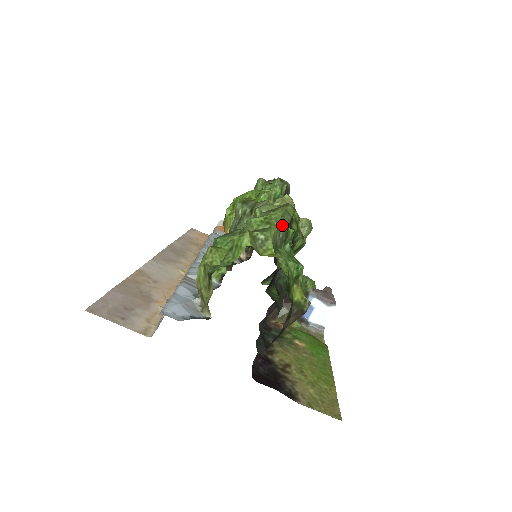
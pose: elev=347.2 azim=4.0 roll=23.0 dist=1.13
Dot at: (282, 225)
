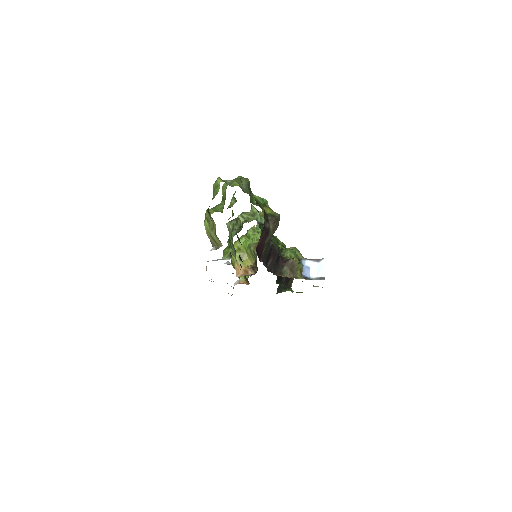
Dot at: (243, 183)
